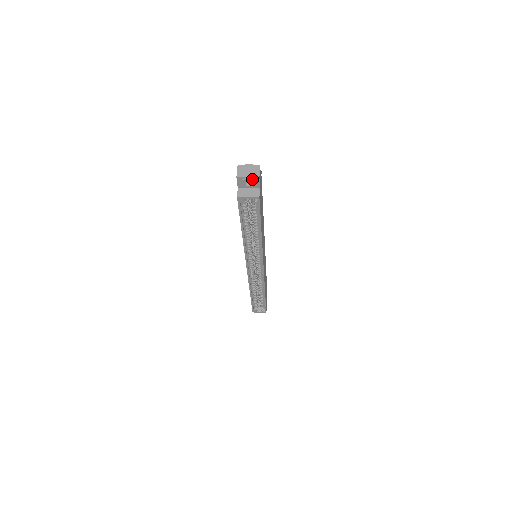
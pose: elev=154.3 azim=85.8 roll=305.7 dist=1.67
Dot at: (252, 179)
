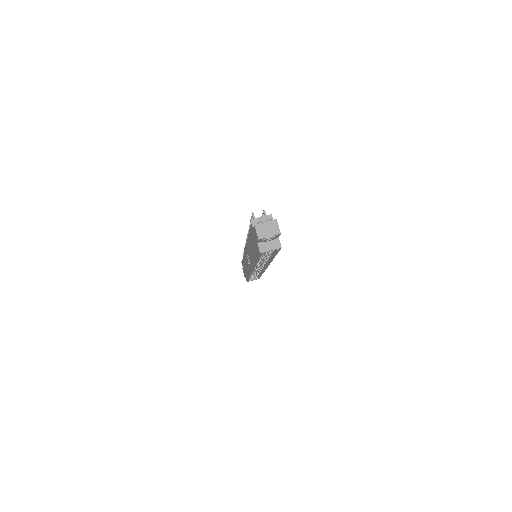
Dot at: (274, 237)
